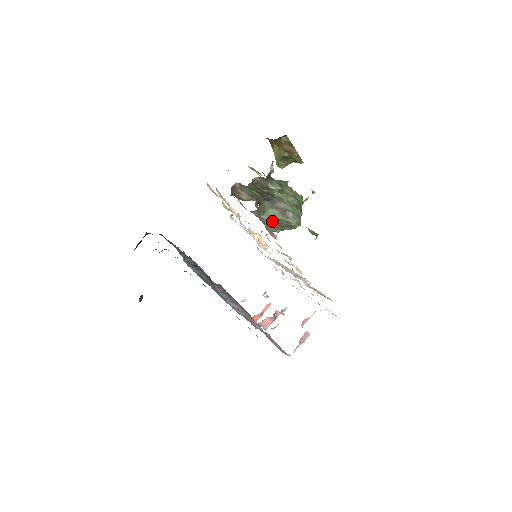
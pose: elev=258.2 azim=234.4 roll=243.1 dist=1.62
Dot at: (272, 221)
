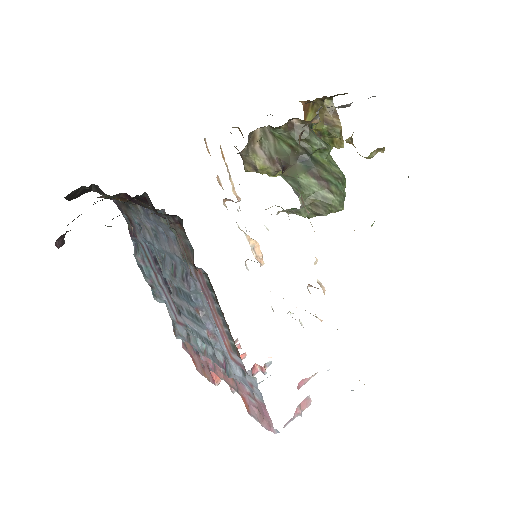
Dot at: (303, 192)
